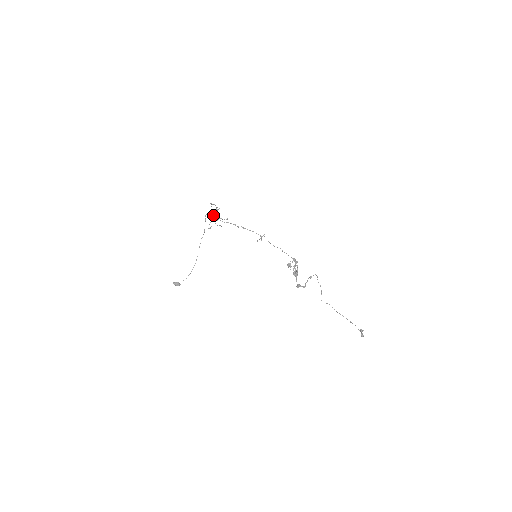
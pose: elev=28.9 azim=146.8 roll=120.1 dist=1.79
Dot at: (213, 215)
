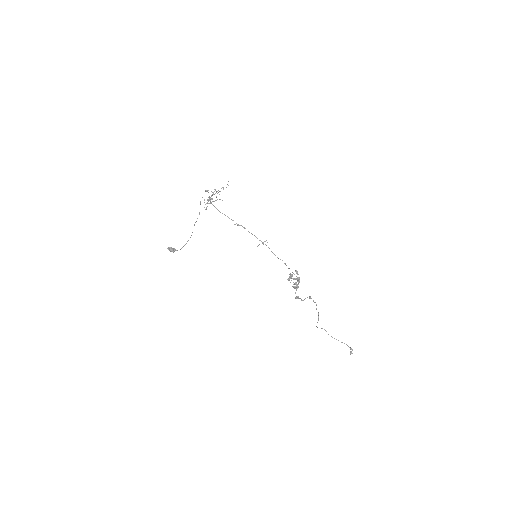
Dot at: (209, 196)
